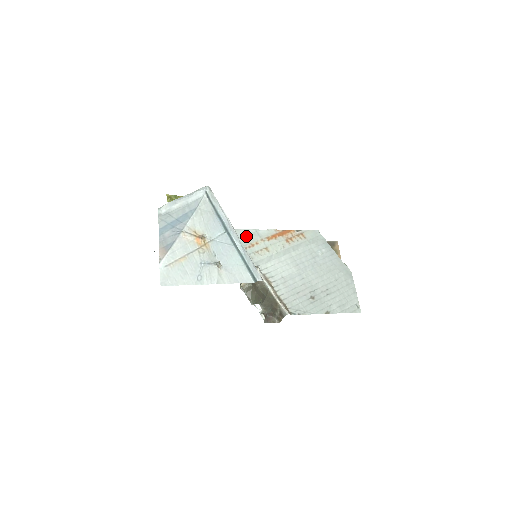
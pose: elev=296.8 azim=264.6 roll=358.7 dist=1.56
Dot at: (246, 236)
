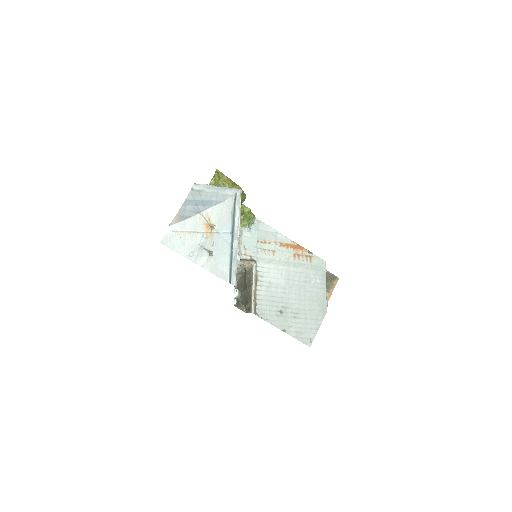
Dot at: (265, 232)
